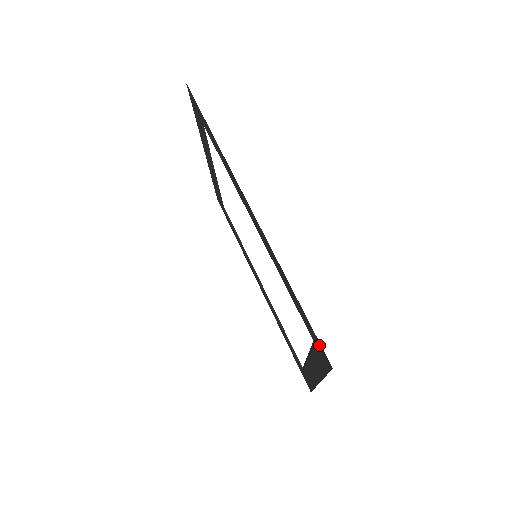
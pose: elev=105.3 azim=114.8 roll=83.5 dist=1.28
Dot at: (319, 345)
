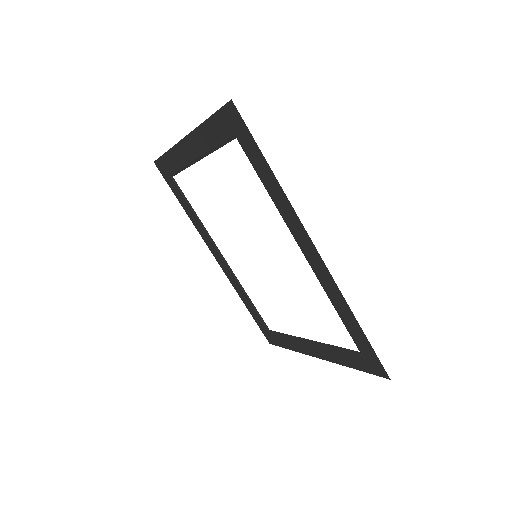
Dot at: (376, 363)
